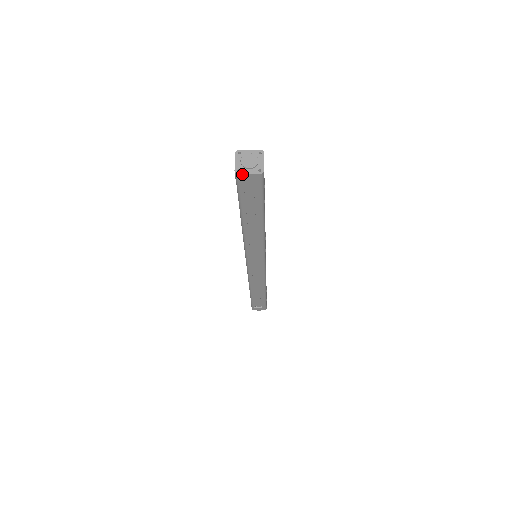
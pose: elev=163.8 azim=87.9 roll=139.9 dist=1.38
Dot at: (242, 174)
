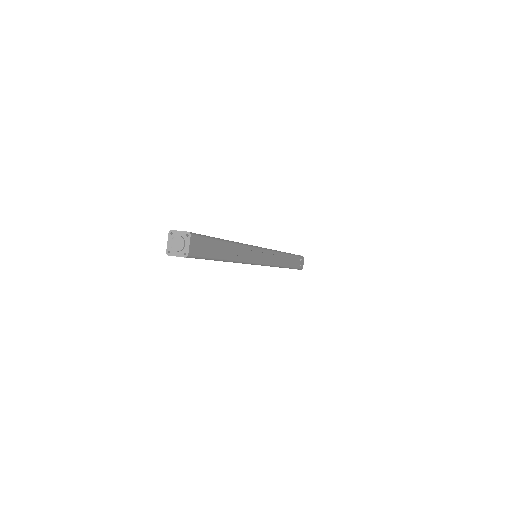
Dot at: occluded
